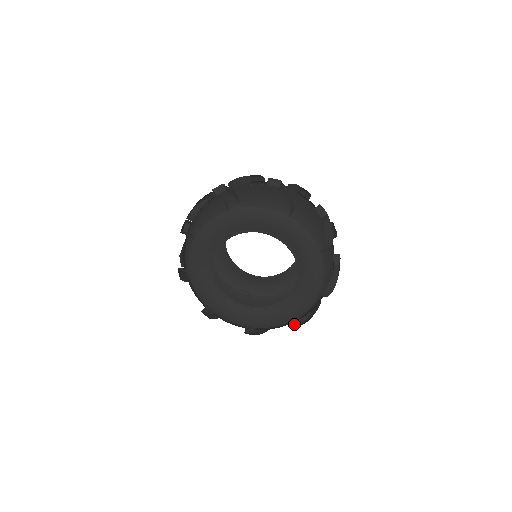
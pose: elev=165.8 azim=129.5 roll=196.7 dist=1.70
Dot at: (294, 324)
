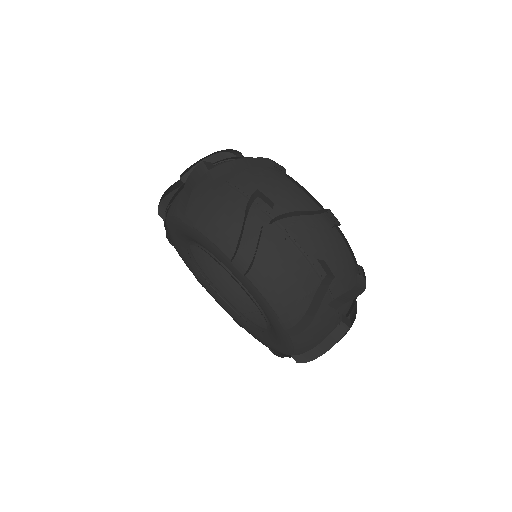
Dot at: occluded
